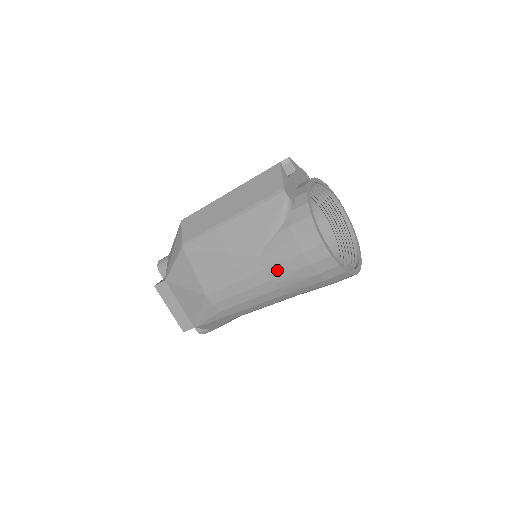
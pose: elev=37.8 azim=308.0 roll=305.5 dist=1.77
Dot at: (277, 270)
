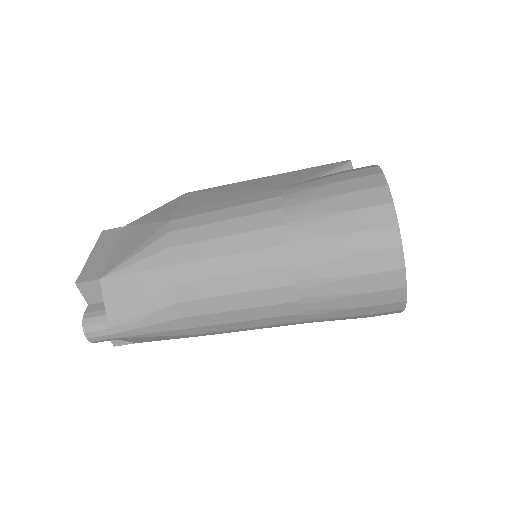
Dot at: (299, 196)
